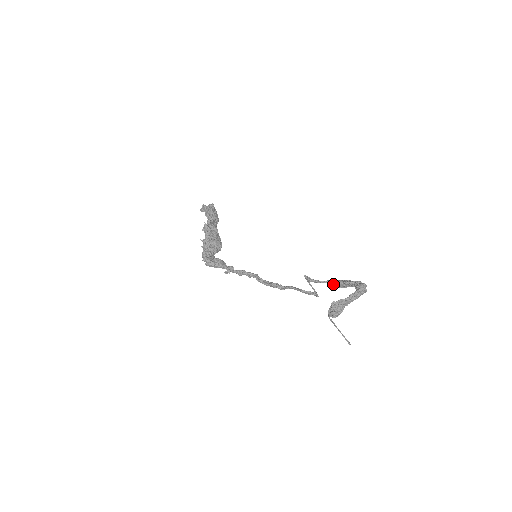
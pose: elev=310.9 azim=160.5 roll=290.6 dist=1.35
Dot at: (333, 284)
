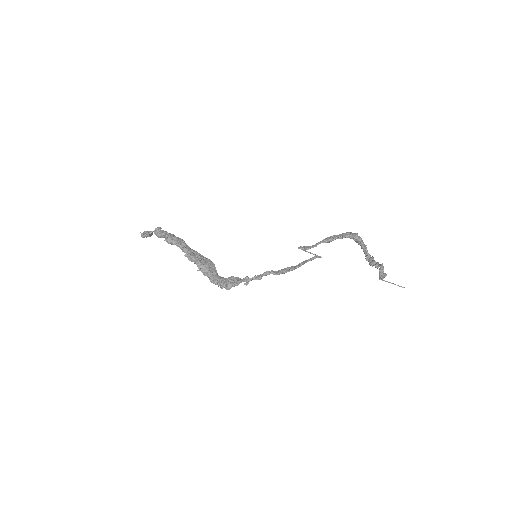
Dot at: (325, 242)
